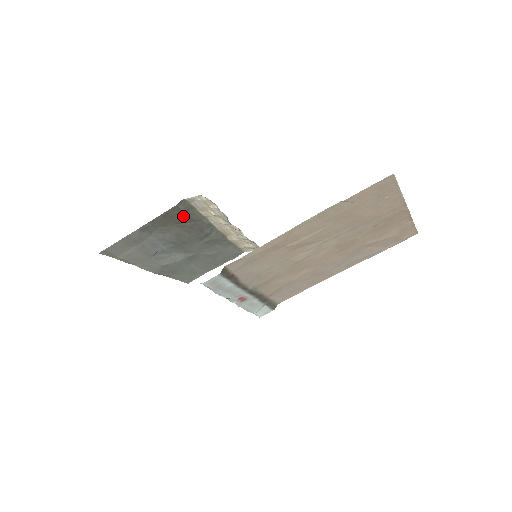
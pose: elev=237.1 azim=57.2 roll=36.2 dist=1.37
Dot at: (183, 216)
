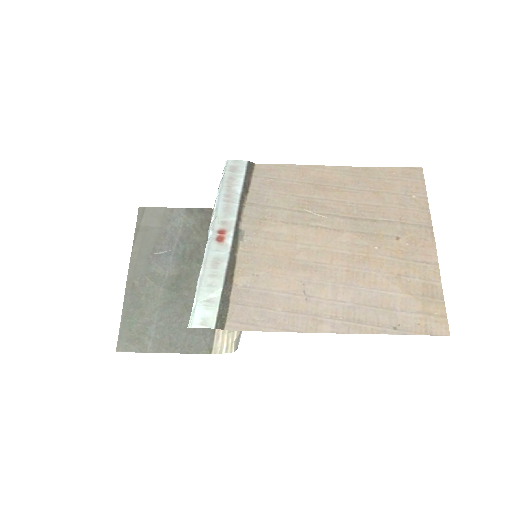
Dot at: occluded
